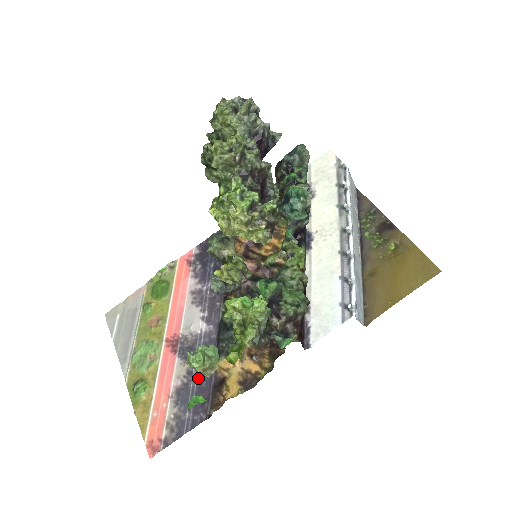
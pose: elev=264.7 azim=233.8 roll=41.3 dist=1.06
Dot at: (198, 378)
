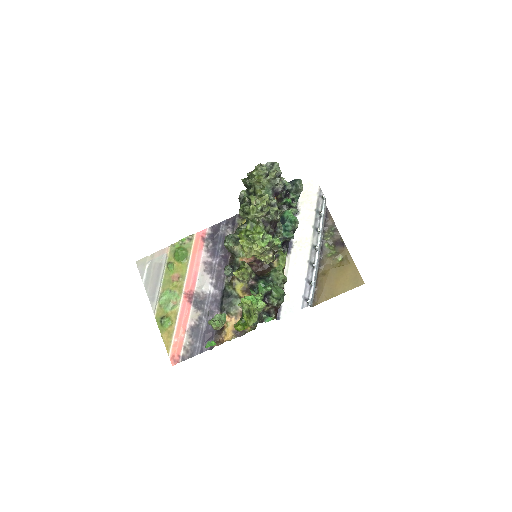
Dot at: (206, 323)
